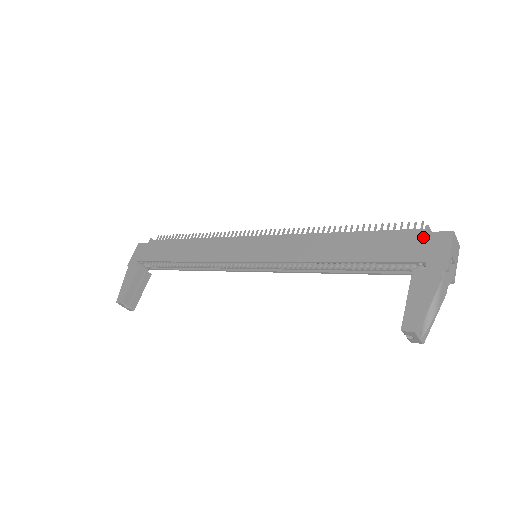
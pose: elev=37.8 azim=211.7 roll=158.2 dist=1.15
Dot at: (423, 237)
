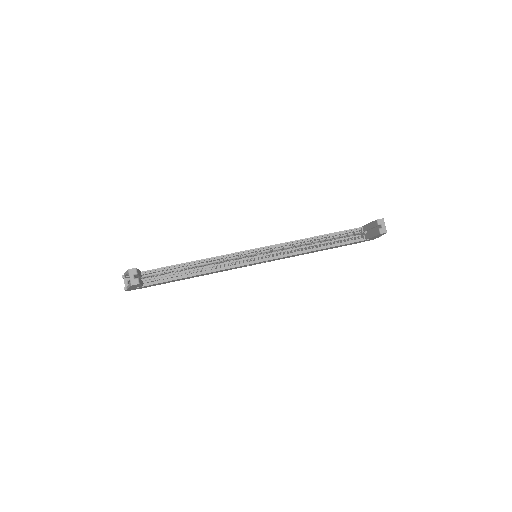
Dot at: occluded
